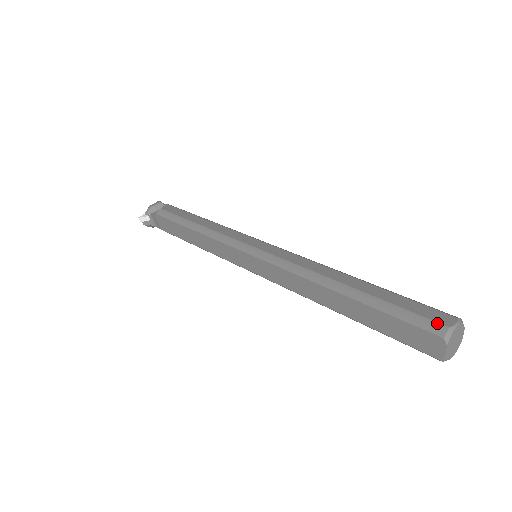
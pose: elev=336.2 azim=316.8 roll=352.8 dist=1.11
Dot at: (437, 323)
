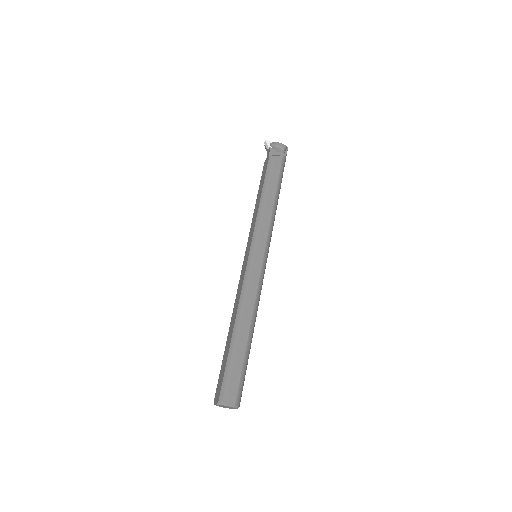
Dot at: (226, 396)
